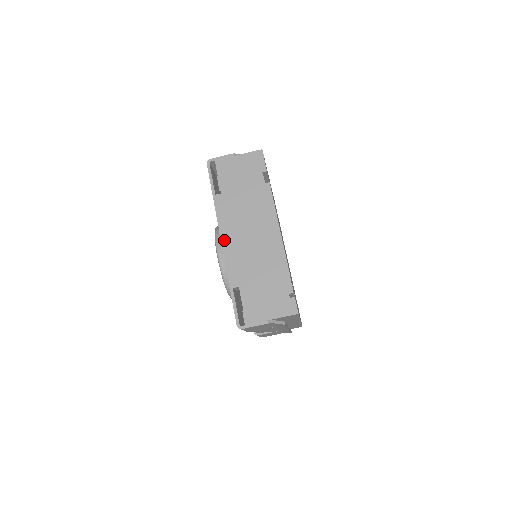
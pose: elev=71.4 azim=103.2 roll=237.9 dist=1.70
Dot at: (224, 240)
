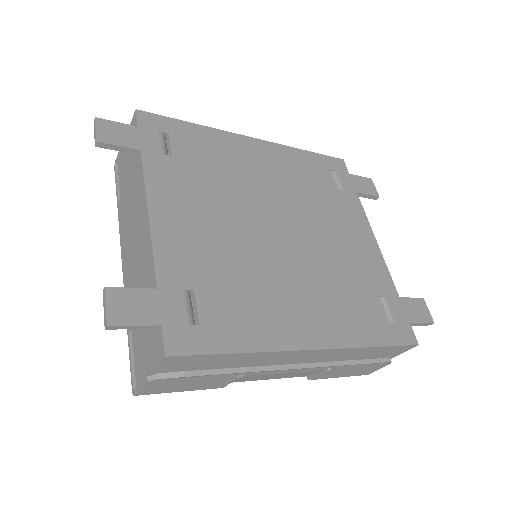
Dot at: (123, 262)
